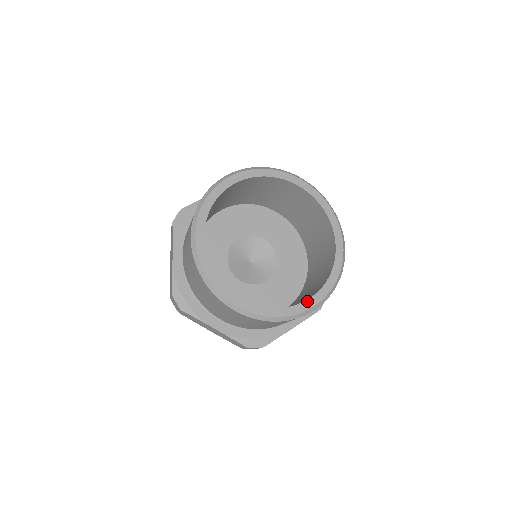
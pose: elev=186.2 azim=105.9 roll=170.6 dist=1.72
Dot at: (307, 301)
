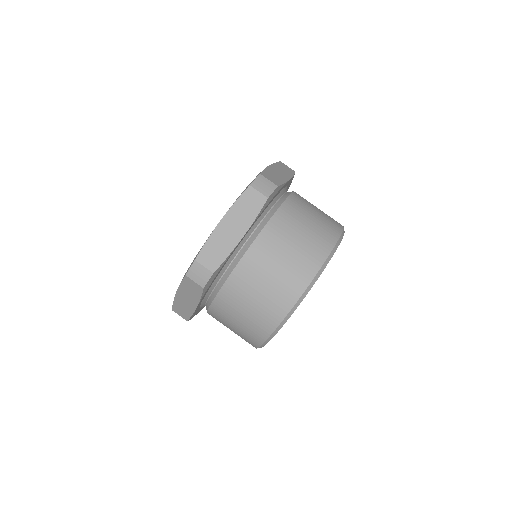
Dot at: occluded
